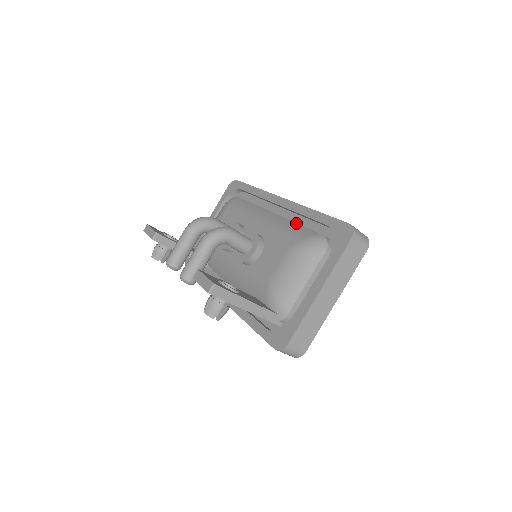
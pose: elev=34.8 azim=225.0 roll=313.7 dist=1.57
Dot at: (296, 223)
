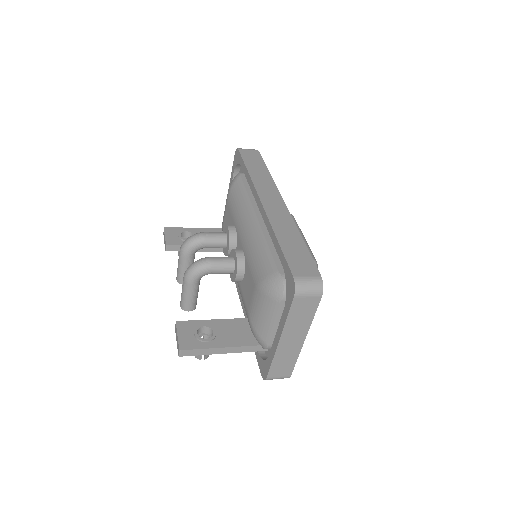
Dot at: (267, 245)
